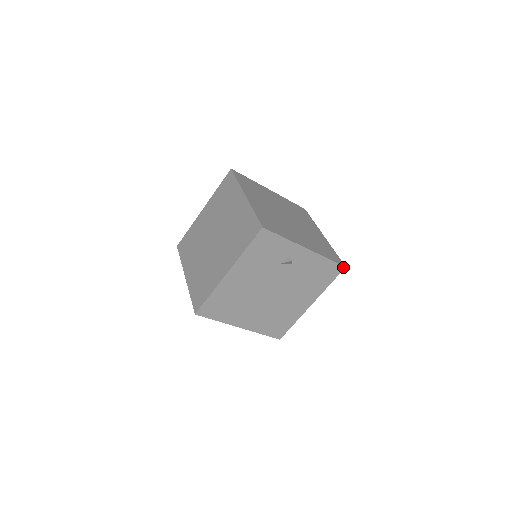
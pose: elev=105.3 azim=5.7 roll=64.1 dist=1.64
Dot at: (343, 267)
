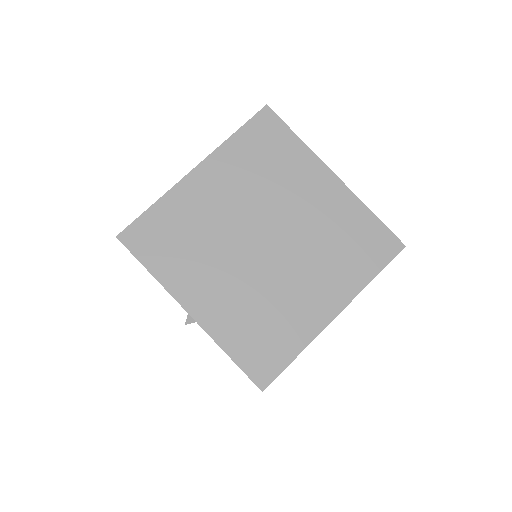
Dot at: occluded
